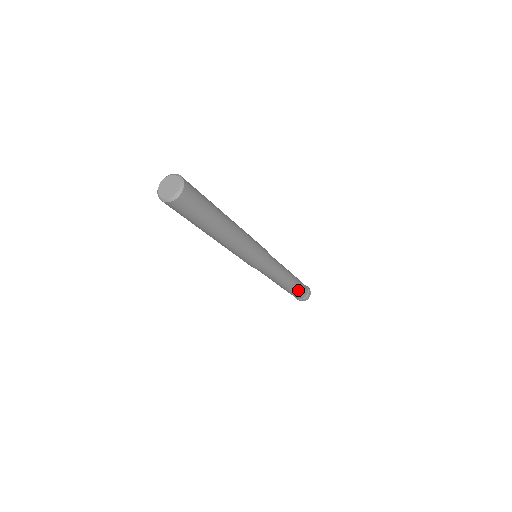
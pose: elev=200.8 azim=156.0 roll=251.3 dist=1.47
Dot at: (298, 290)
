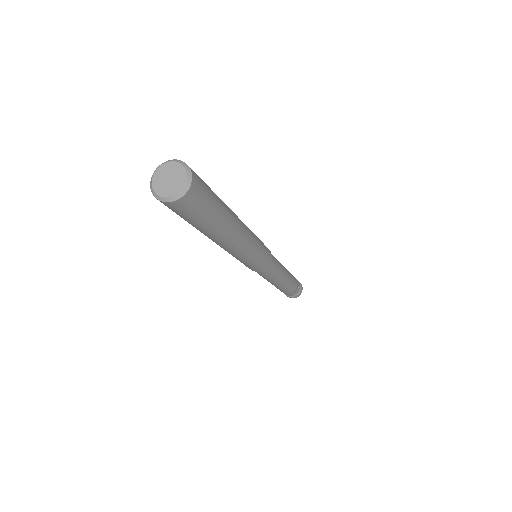
Dot at: (284, 291)
